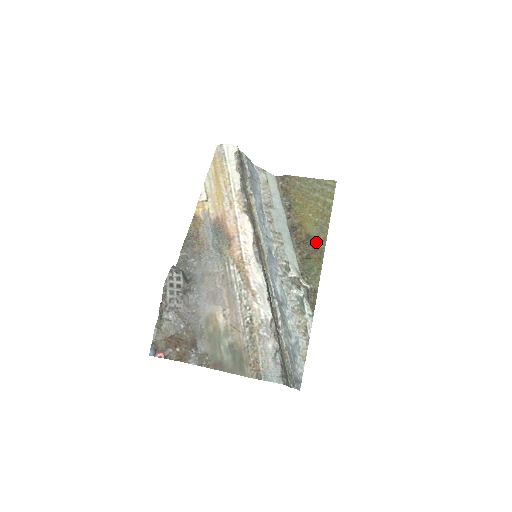
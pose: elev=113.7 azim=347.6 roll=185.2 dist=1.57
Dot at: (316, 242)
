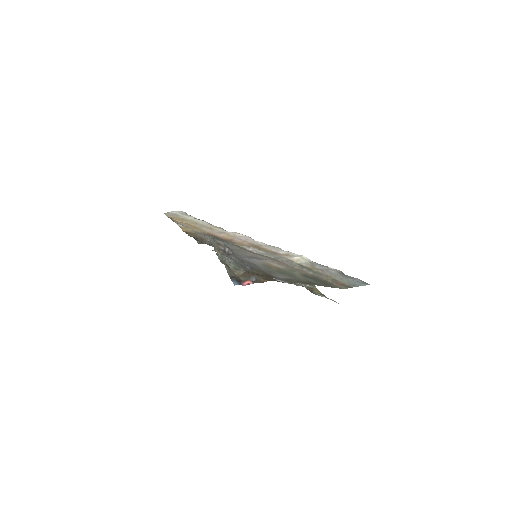
Dot at: occluded
